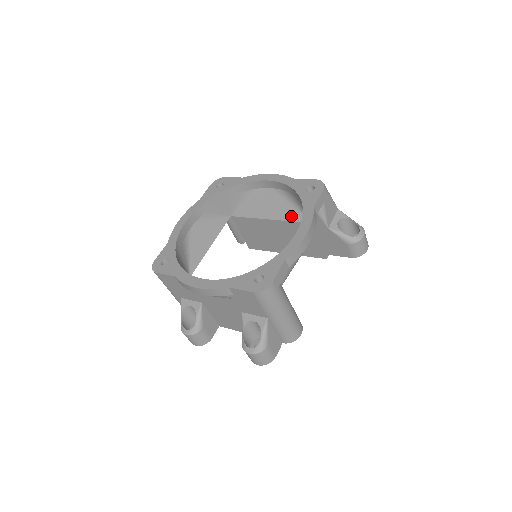
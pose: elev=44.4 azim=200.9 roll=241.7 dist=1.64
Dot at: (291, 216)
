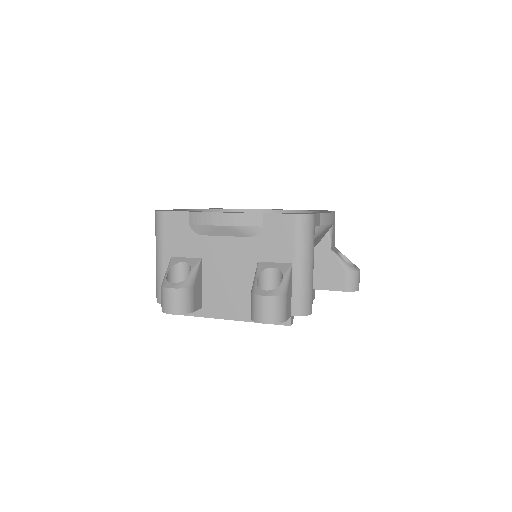
Dot at: occluded
